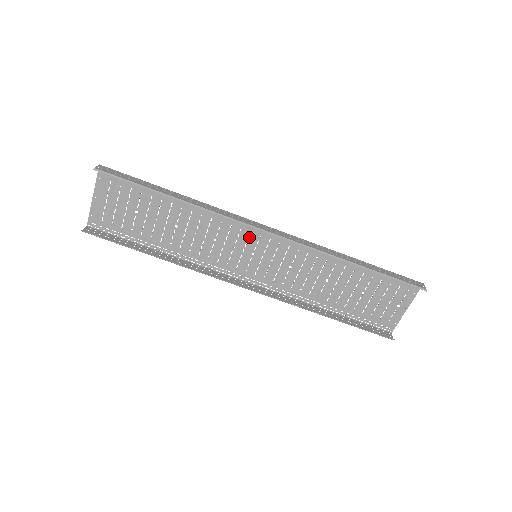
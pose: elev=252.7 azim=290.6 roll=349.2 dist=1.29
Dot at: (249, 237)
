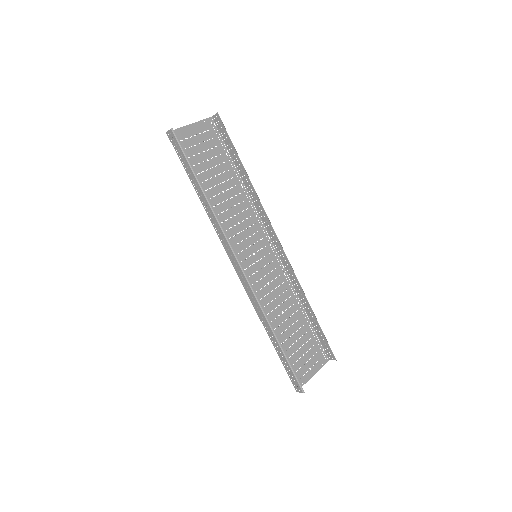
Dot at: (259, 241)
